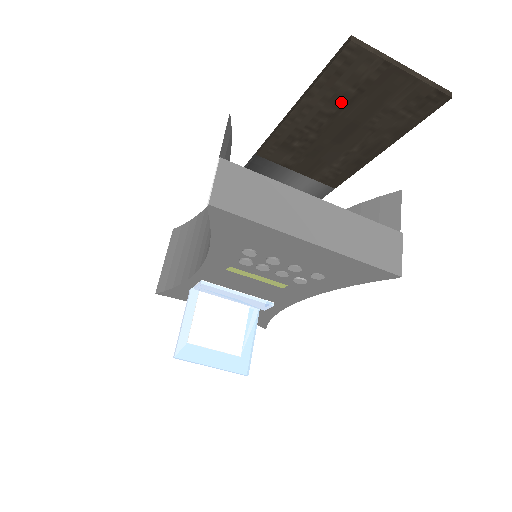
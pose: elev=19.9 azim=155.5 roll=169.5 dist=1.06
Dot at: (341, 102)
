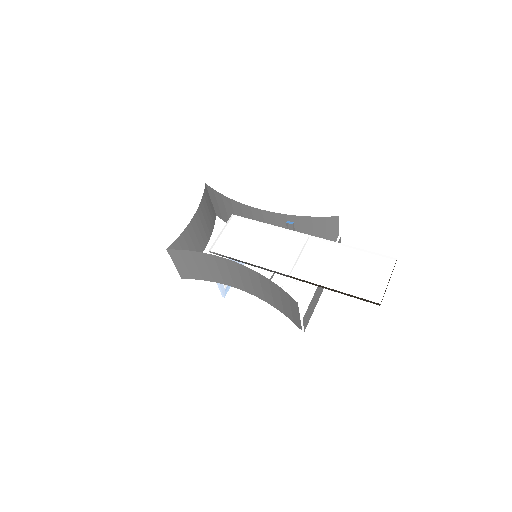
Dot at: (354, 282)
